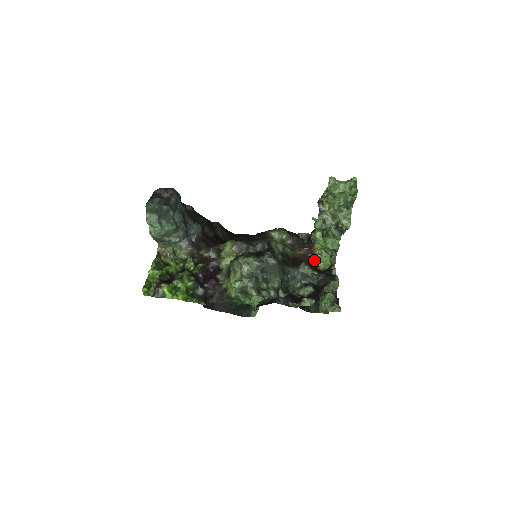
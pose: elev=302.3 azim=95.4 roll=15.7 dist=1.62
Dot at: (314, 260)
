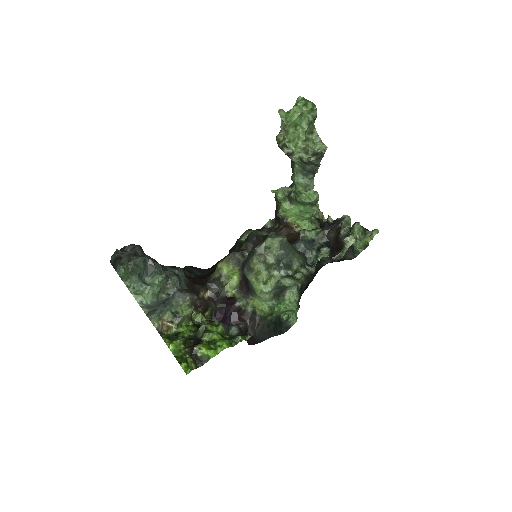
Dot at: occluded
